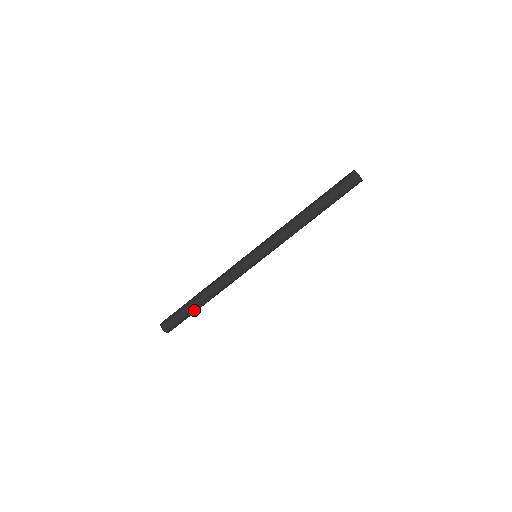
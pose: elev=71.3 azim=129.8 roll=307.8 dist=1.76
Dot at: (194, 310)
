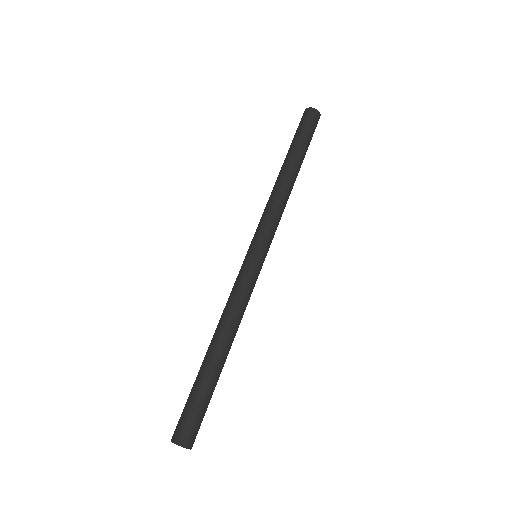
Dot at: (203, 376)
